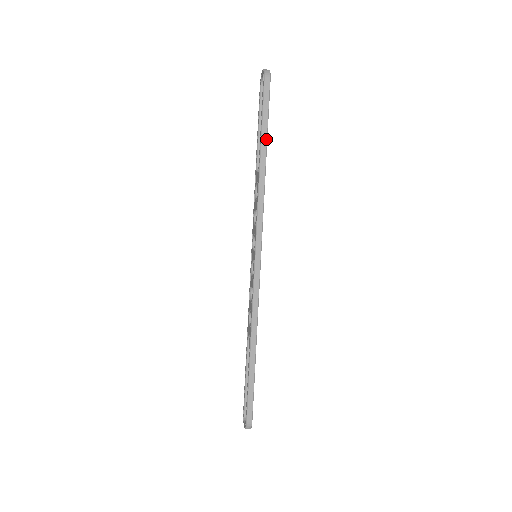
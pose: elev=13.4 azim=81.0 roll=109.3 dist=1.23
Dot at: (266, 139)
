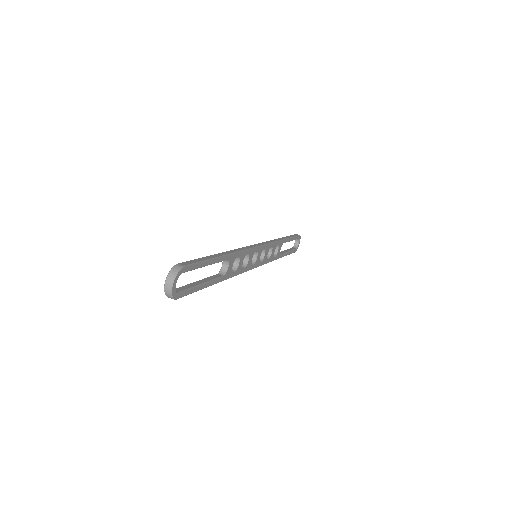
Dot at: occluded
